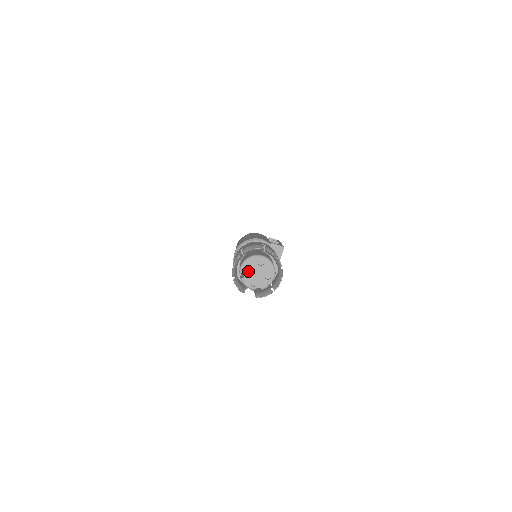
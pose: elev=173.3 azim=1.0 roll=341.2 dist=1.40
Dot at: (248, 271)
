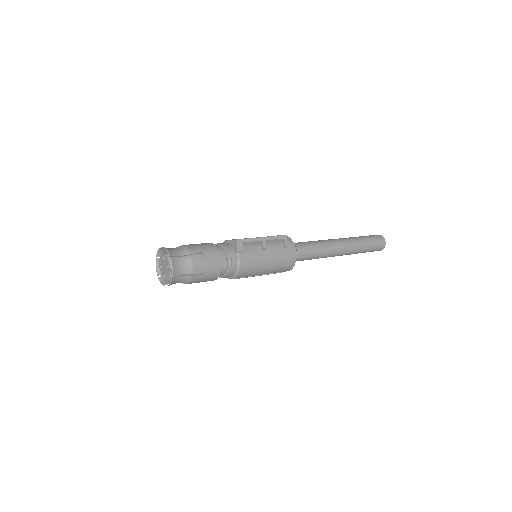
Dot at: occluded
